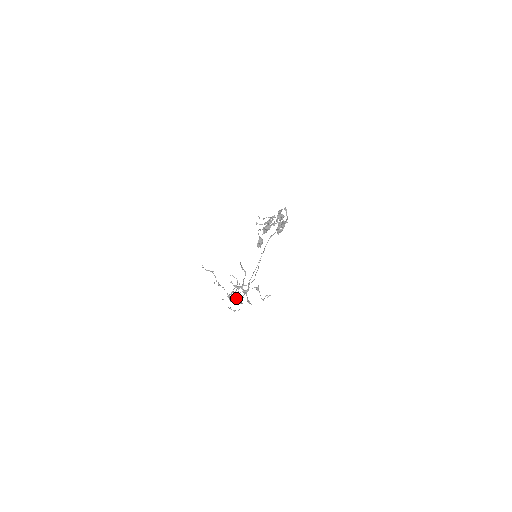
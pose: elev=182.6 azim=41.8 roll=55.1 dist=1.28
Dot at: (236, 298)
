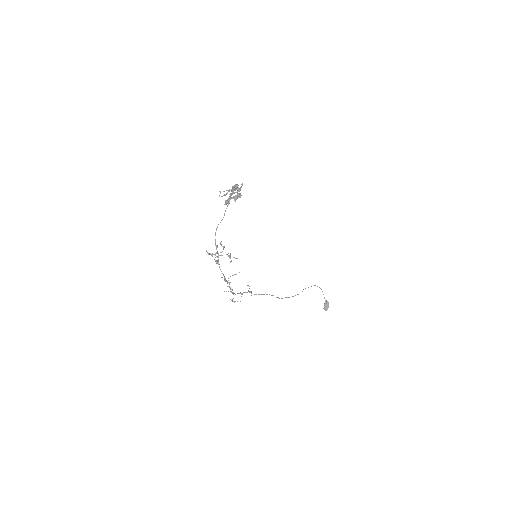
Dot at: (226, 280)
